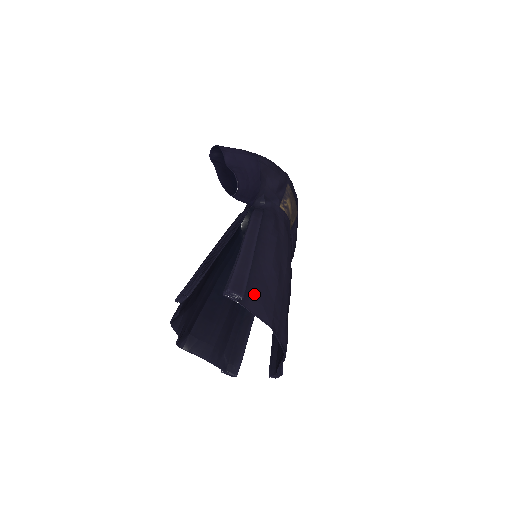
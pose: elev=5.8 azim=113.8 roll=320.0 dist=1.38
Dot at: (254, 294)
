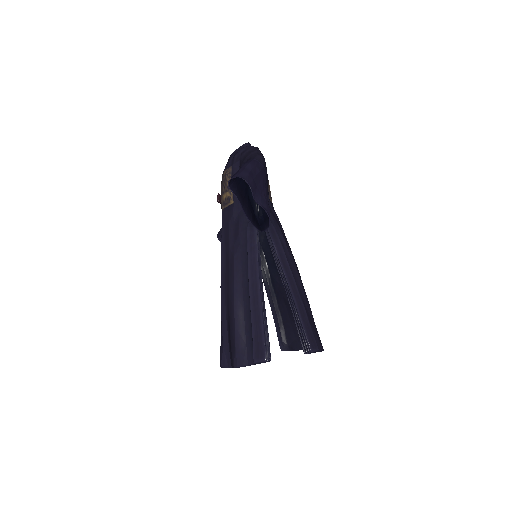
Dot at: (313, 333)
